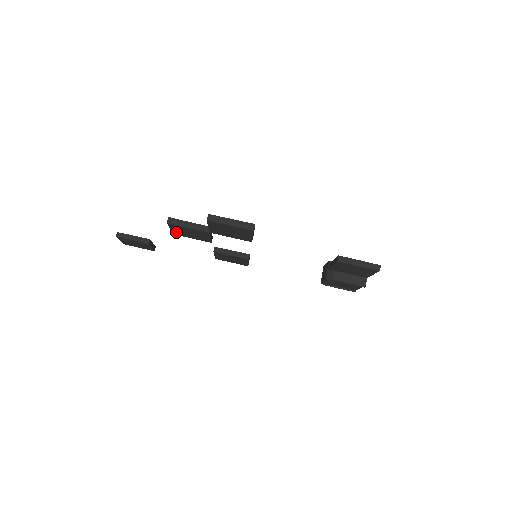
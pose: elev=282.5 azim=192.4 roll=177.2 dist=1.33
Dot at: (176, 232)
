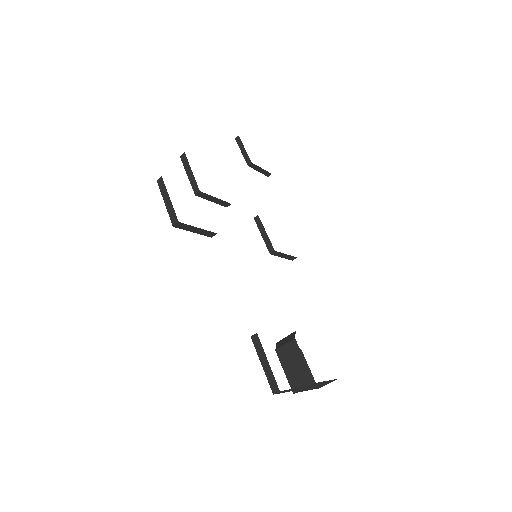
Dot at: occluded
